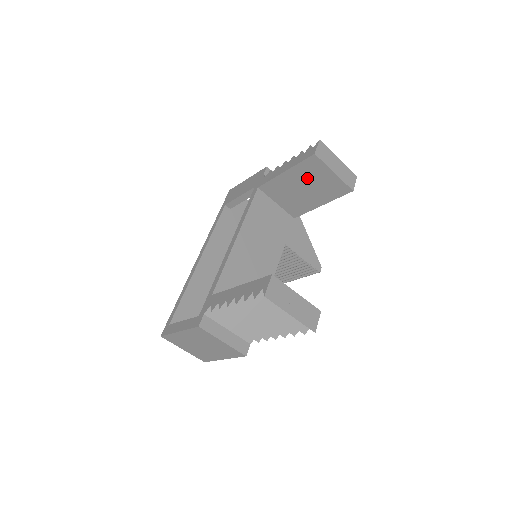
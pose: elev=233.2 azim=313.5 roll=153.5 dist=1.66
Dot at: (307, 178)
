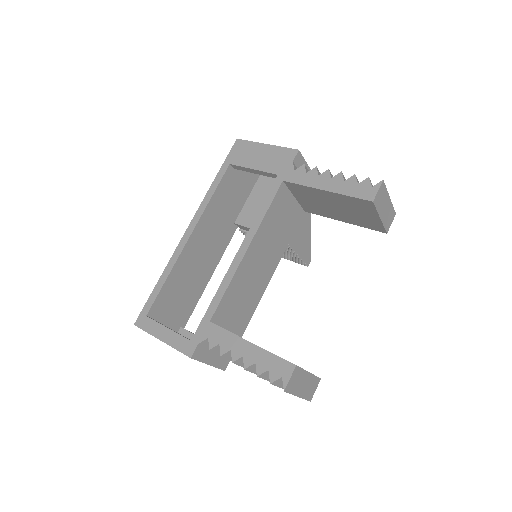
Dot at: (347, 205)
